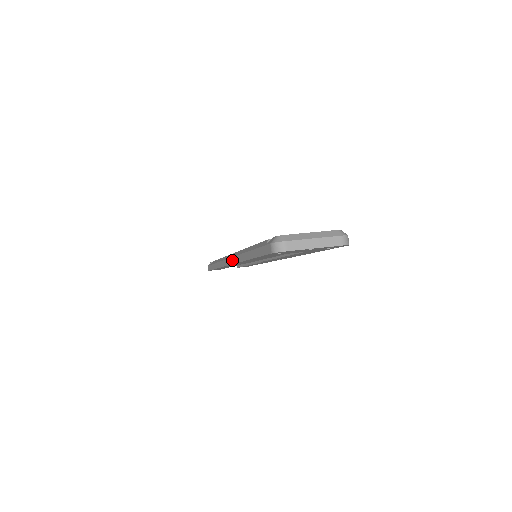
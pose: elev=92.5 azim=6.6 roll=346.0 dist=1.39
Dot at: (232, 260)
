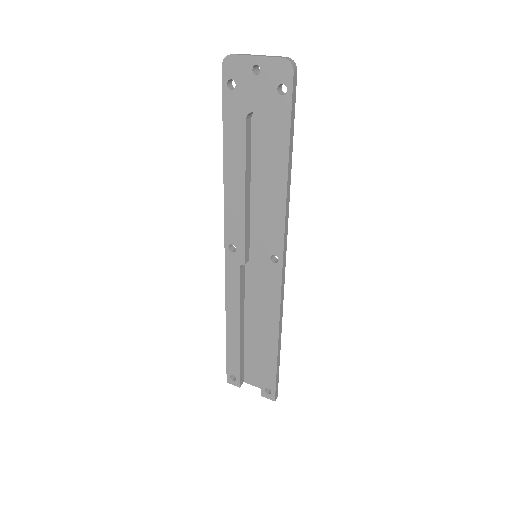
Dot at: (226, 232)
